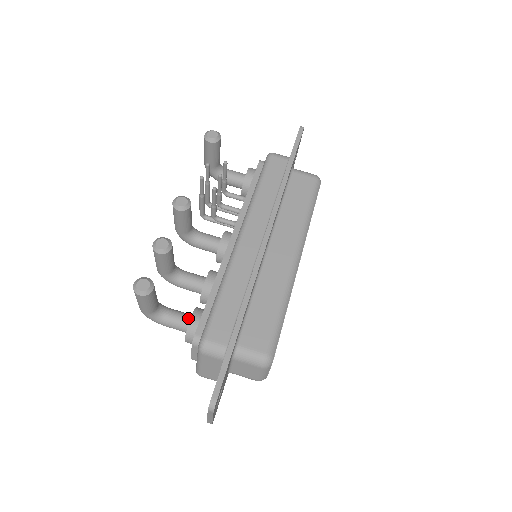
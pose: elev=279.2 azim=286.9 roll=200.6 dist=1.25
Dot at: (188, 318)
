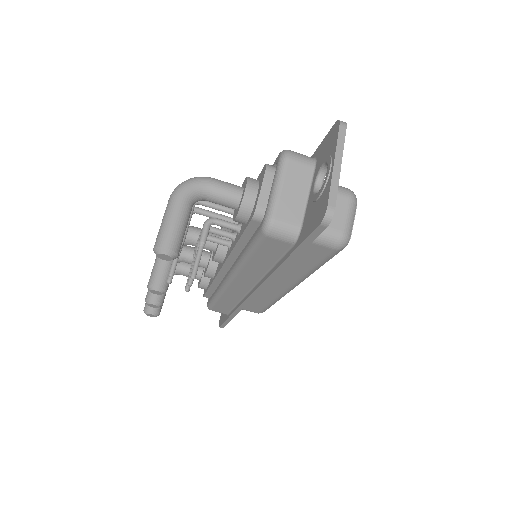
Dot at: (197, 278)
